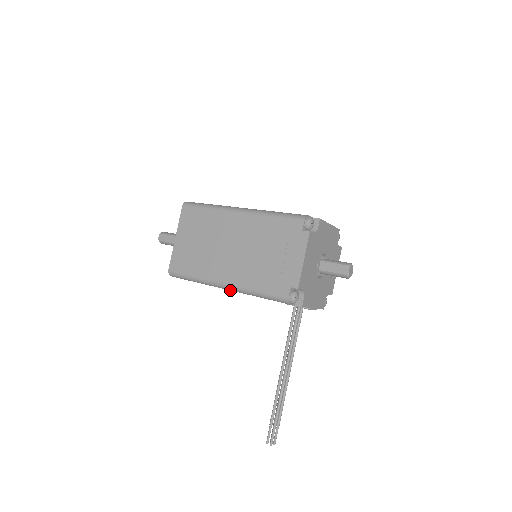
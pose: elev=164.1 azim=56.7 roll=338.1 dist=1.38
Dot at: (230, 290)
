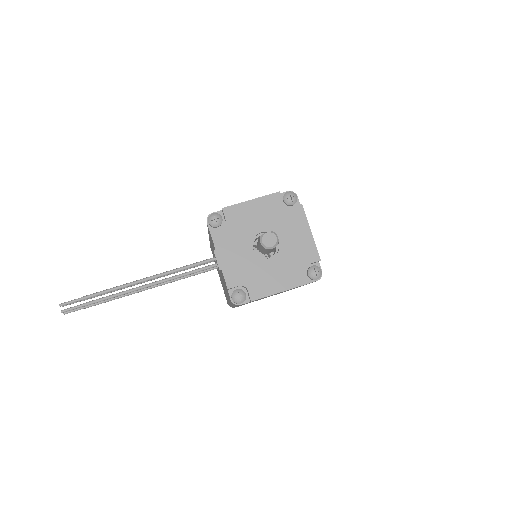
Dot at: occluded
